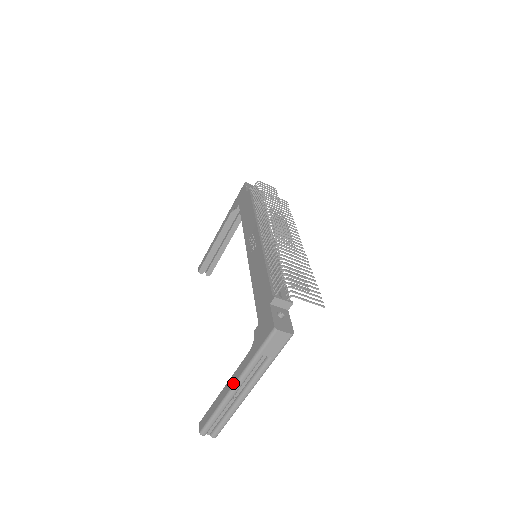
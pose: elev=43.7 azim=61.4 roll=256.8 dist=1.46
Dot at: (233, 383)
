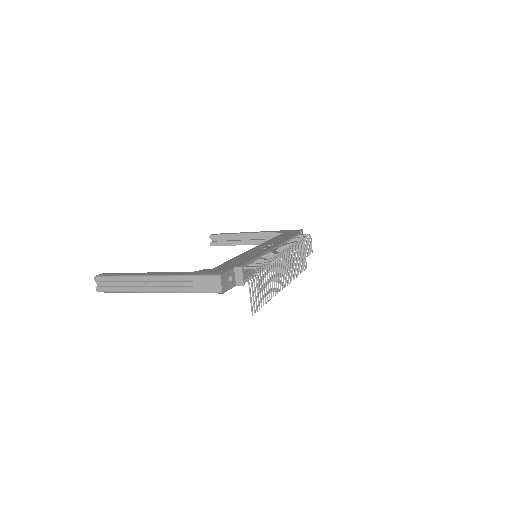
Dot at: (155, 274)
